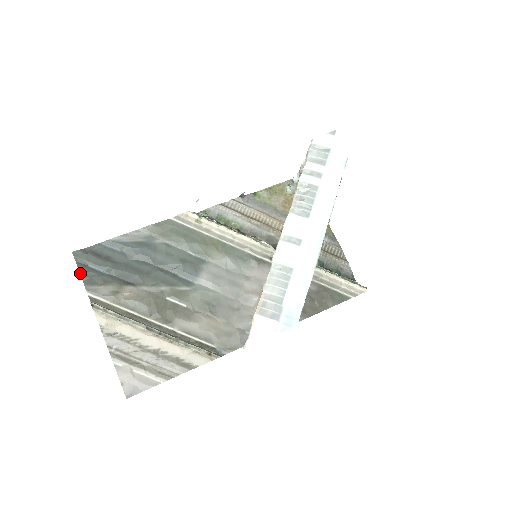
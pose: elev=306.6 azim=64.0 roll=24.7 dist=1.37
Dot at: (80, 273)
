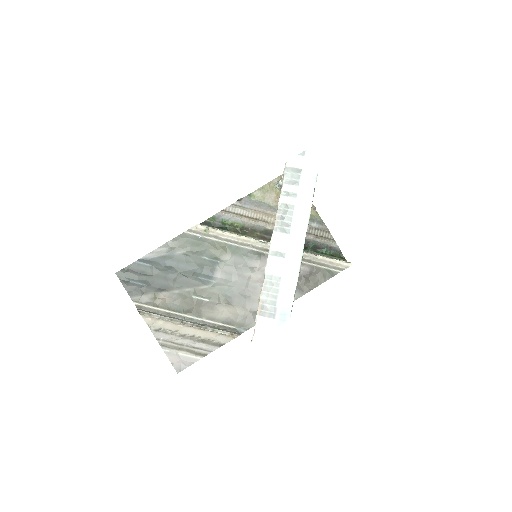
Dot at: (125, 288)
